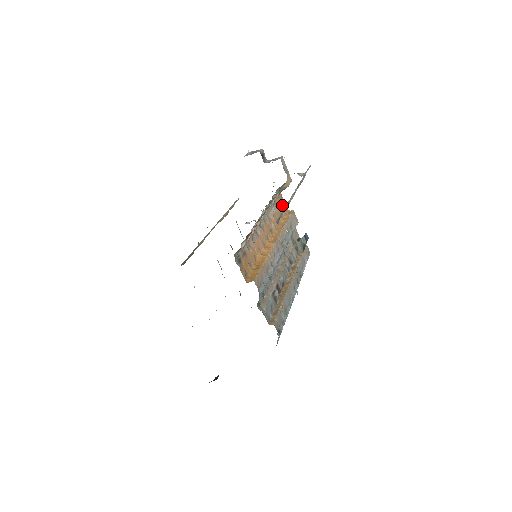
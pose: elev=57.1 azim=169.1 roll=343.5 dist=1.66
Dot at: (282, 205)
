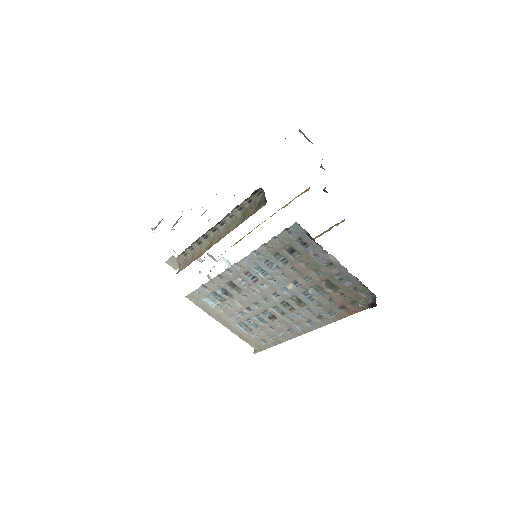
Dot at: occluded
